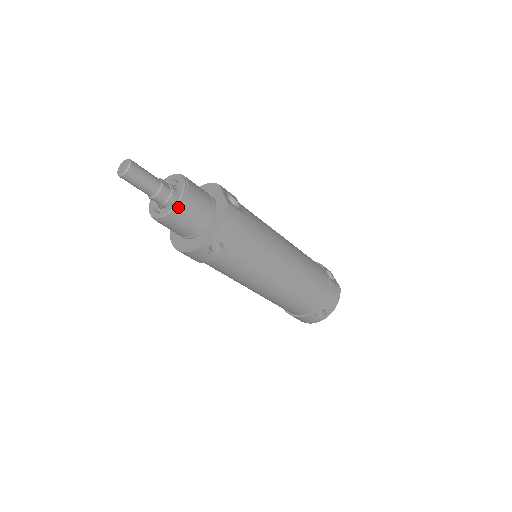
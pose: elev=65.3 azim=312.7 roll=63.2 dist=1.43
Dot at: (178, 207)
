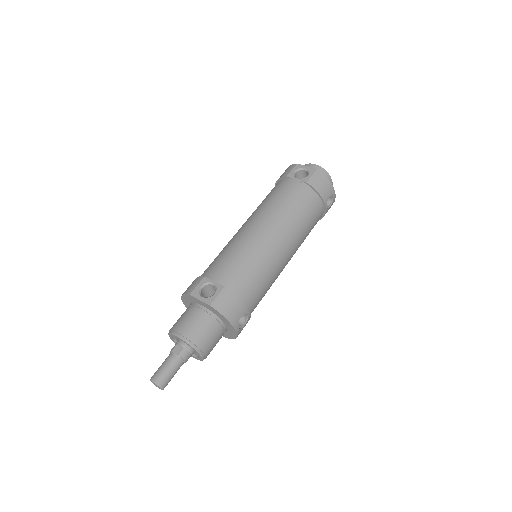
Dot at: (201, 352)
